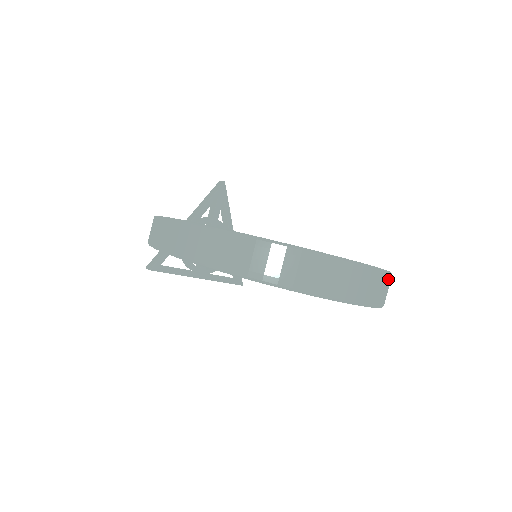
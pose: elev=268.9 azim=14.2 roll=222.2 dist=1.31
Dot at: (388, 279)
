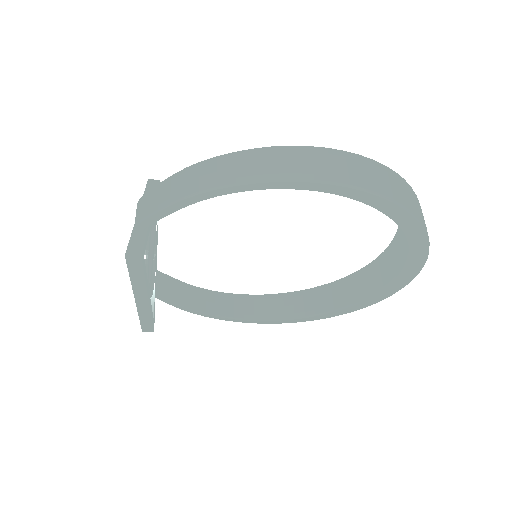
Dot at: occluded
